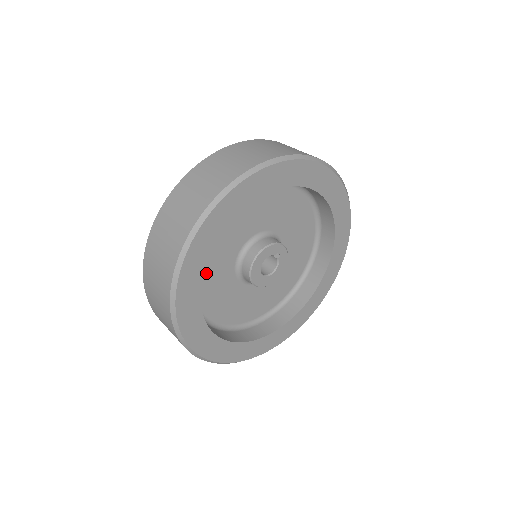
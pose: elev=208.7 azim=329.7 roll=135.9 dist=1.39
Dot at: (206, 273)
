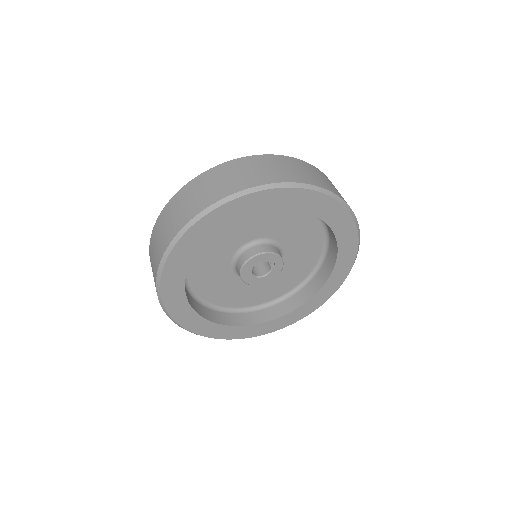
Dot at: (209, 243)
